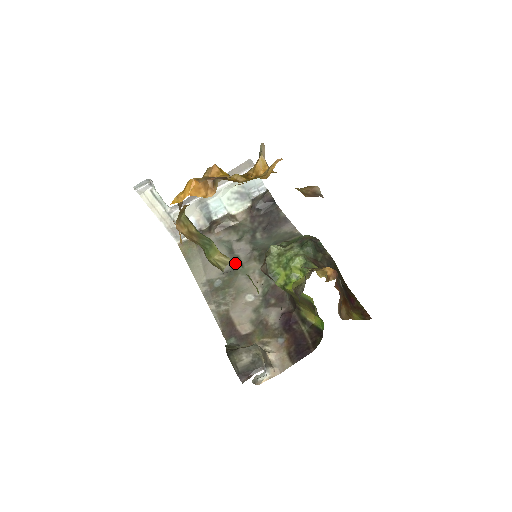
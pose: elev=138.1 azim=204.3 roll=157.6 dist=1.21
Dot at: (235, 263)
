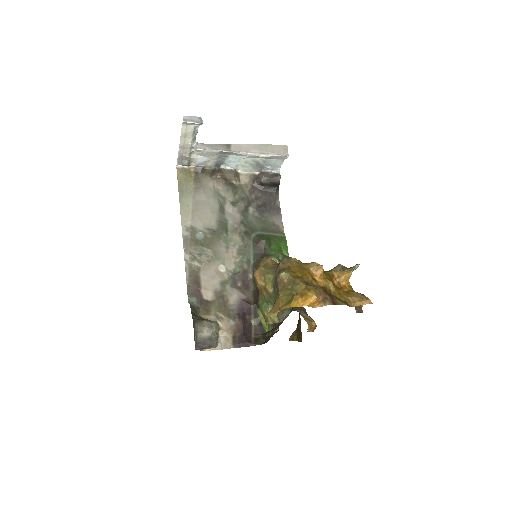
Dot at: (222, 226)
